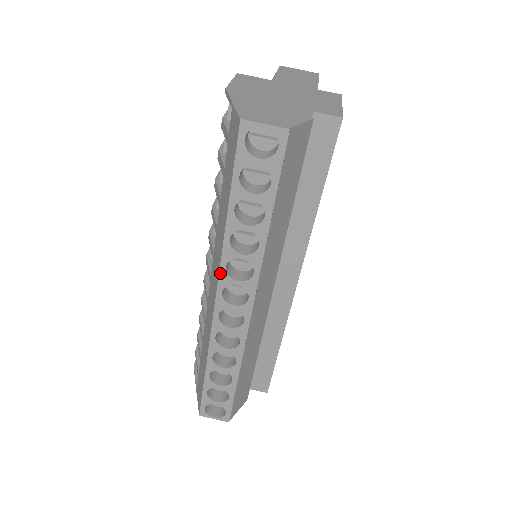
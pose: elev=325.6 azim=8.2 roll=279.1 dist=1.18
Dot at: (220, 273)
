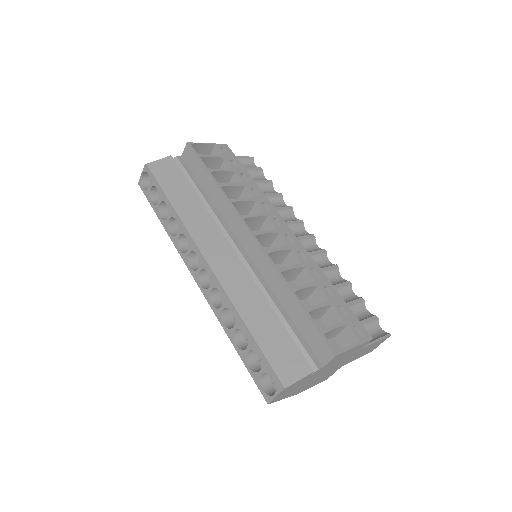
Dot at: (182, 257)
